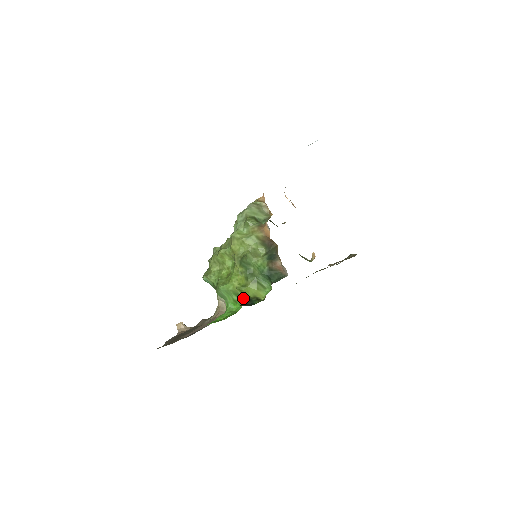
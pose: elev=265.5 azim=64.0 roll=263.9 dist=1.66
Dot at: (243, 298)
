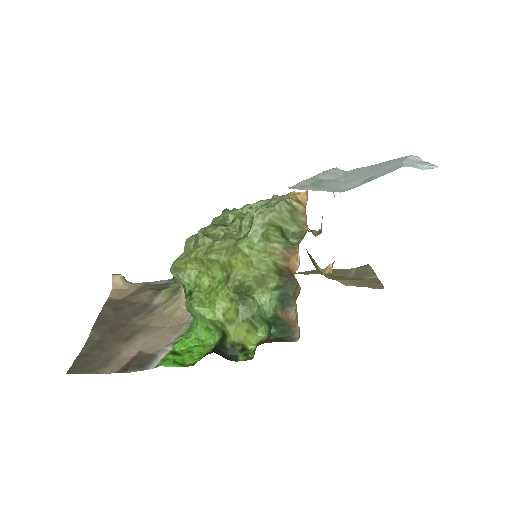
Dot at: (223, 337)
